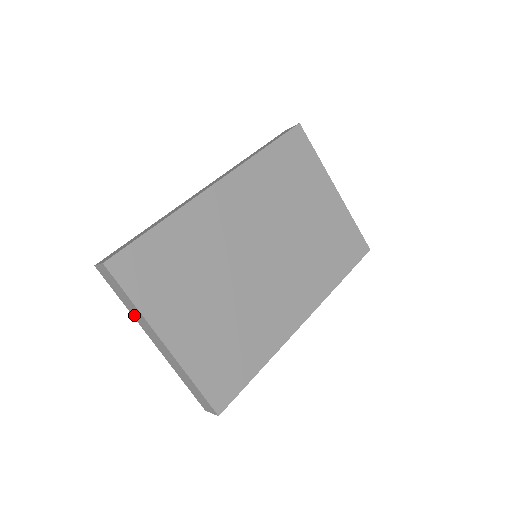
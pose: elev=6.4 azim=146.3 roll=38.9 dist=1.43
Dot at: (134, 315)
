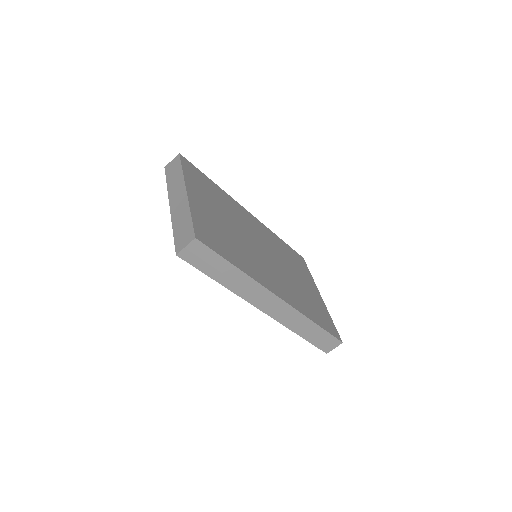
Dot at: (171, 187)
